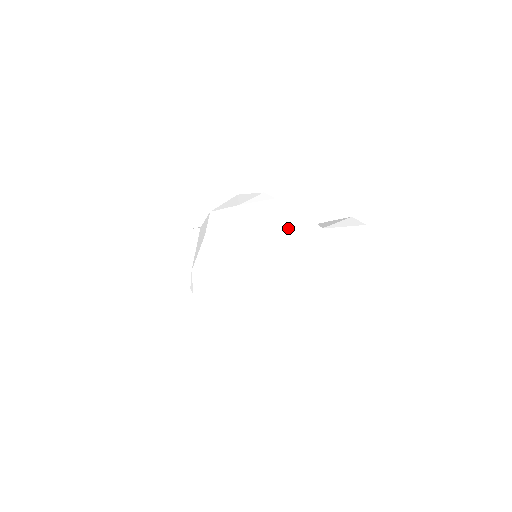
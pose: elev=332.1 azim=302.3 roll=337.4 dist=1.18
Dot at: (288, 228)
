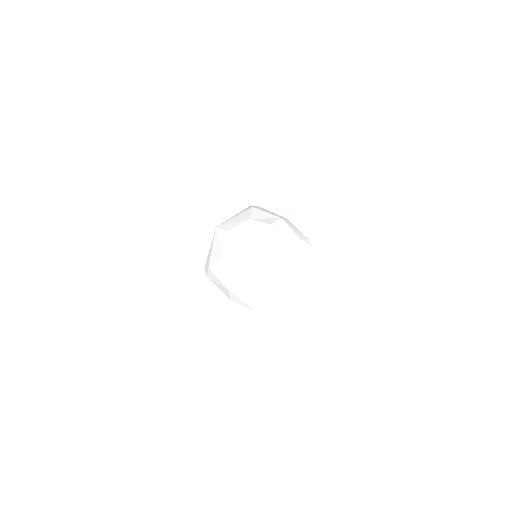
Dot at: (284, 262)
